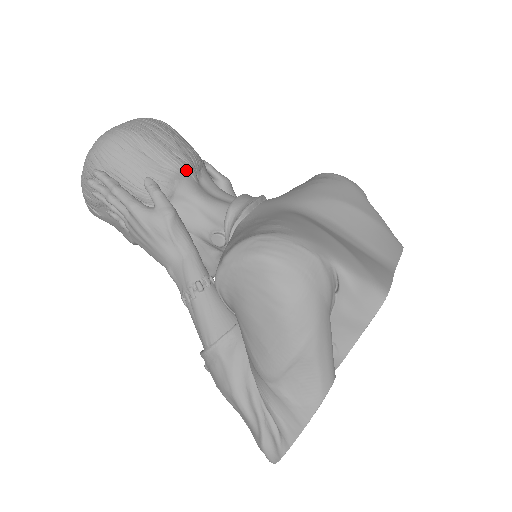
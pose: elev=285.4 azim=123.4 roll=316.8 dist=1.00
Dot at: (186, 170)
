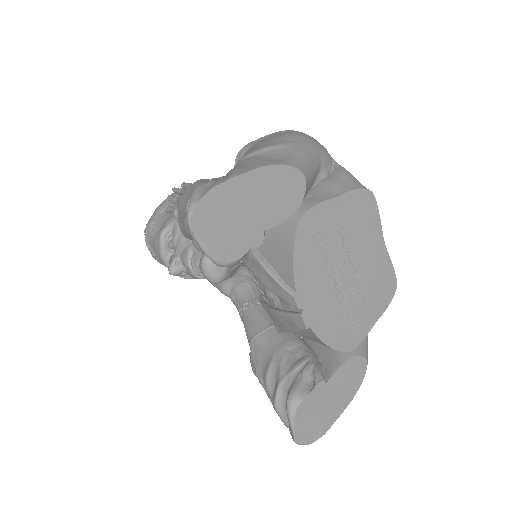
Dot at: occluded
